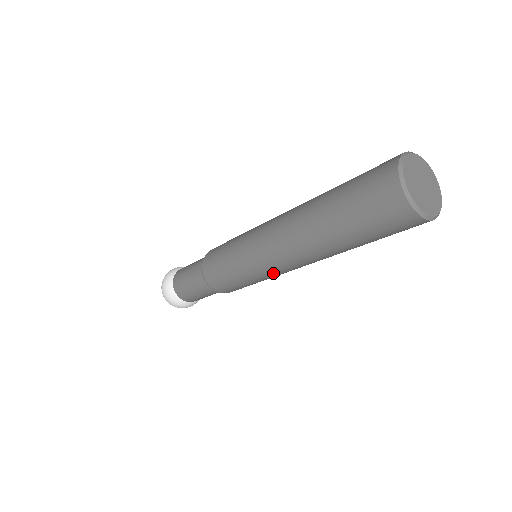
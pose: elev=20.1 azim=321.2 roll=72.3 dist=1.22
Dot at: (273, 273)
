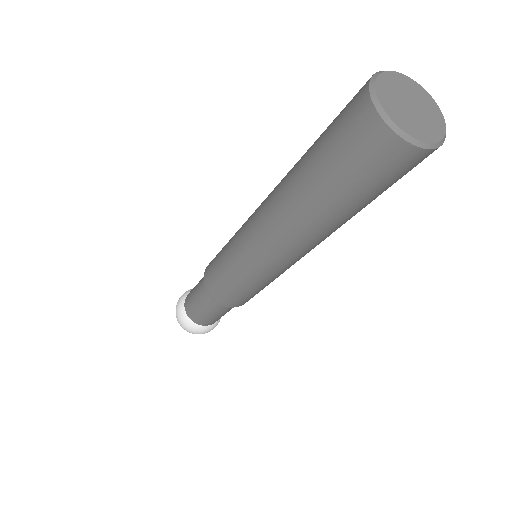
Dot at: occluded
